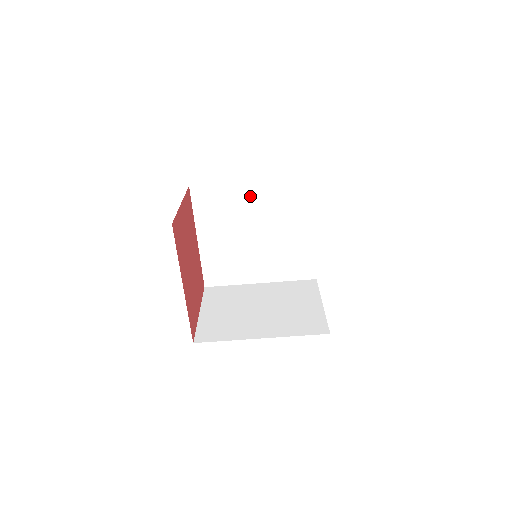
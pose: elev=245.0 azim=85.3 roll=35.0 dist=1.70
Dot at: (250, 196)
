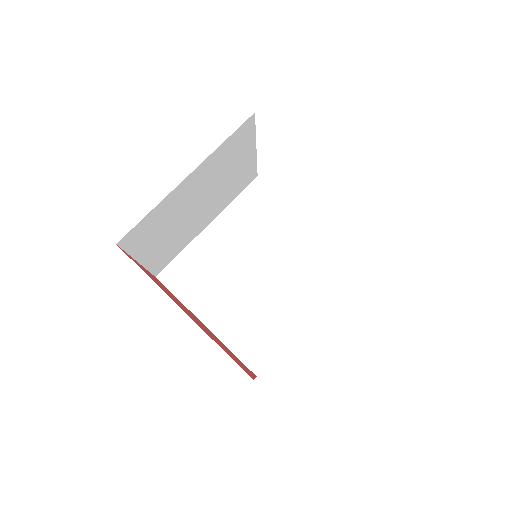
Dot at: (219, 239)
